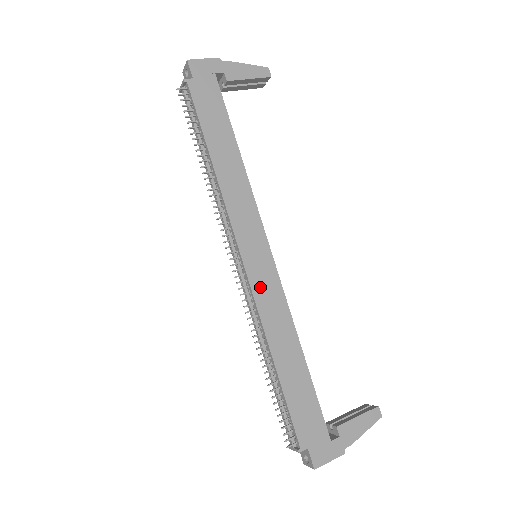
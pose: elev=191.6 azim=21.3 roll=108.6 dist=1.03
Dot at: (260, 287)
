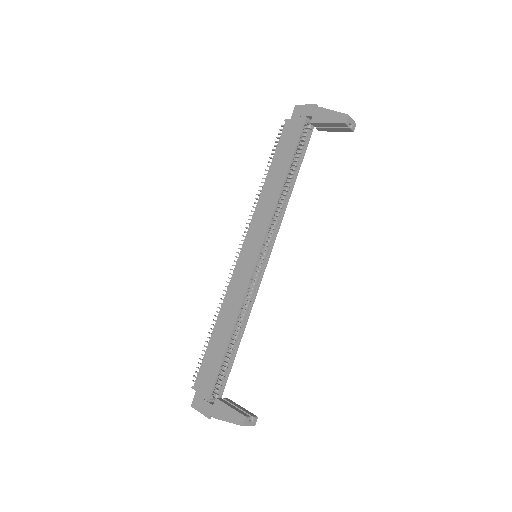
Dot at: (238, 275)
